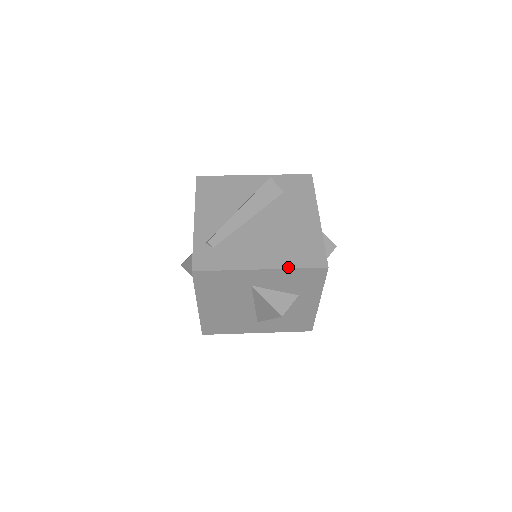
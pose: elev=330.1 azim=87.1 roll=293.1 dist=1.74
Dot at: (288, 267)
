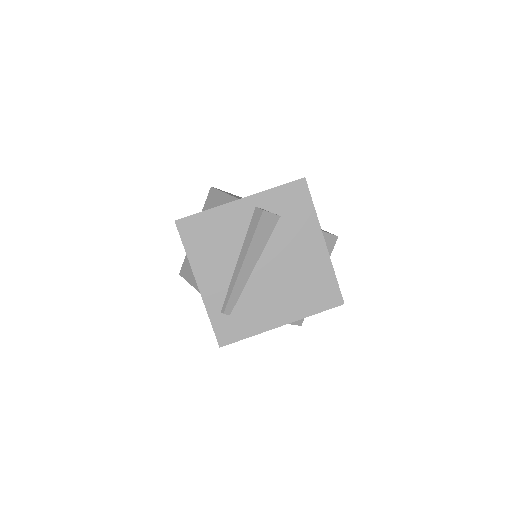
Dot at: (307, 315)
